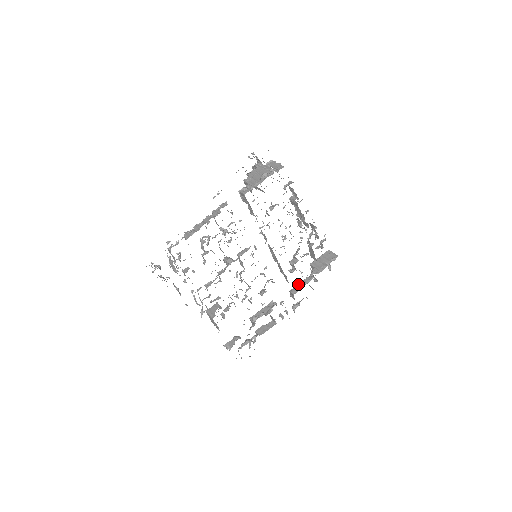
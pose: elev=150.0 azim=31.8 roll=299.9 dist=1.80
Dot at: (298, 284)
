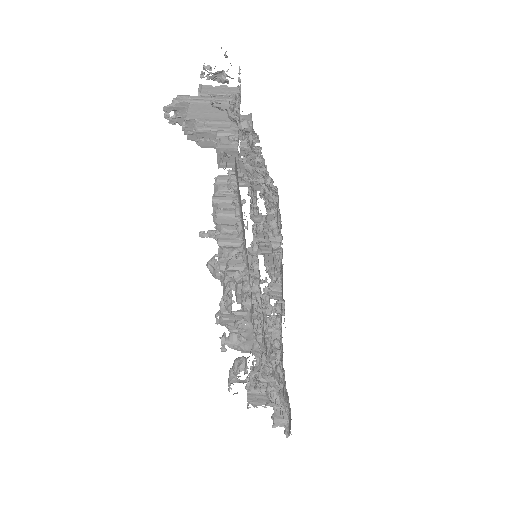
Dot at: occluded
